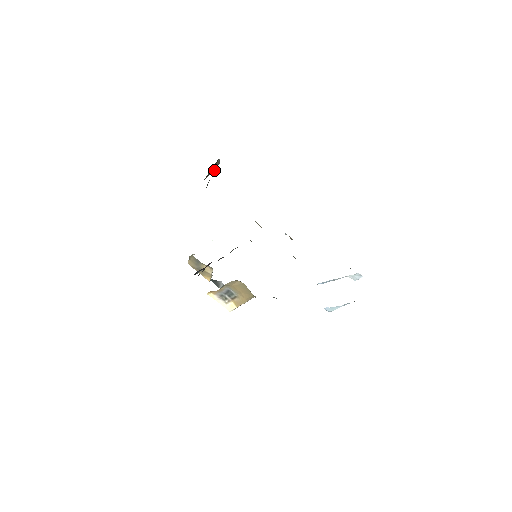
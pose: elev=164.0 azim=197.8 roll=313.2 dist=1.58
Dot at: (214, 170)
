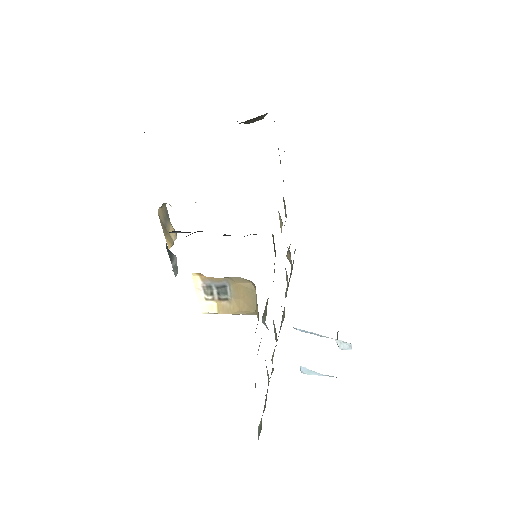
Dot at: (253, 121)
